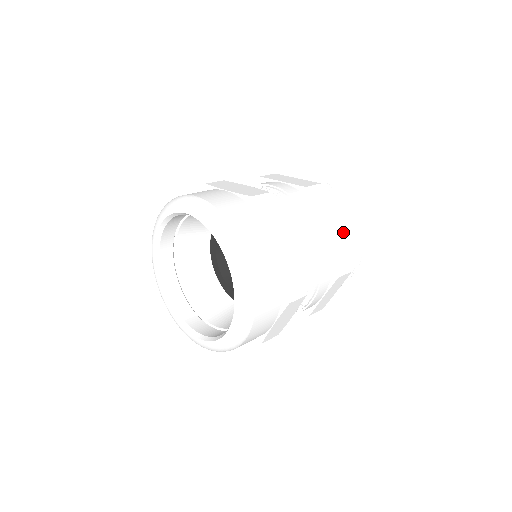
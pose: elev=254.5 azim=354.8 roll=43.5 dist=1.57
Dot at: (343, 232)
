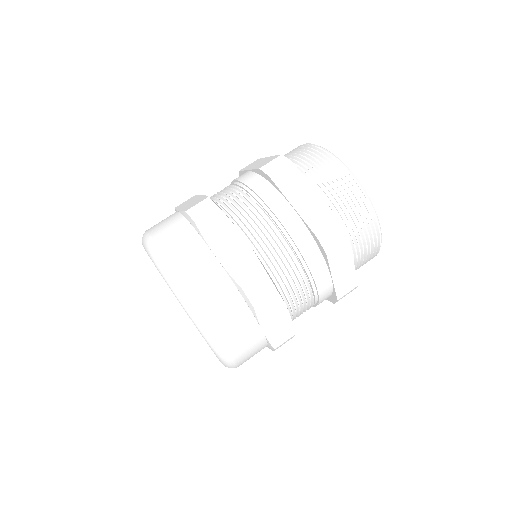
Dot at: (351, 271)
